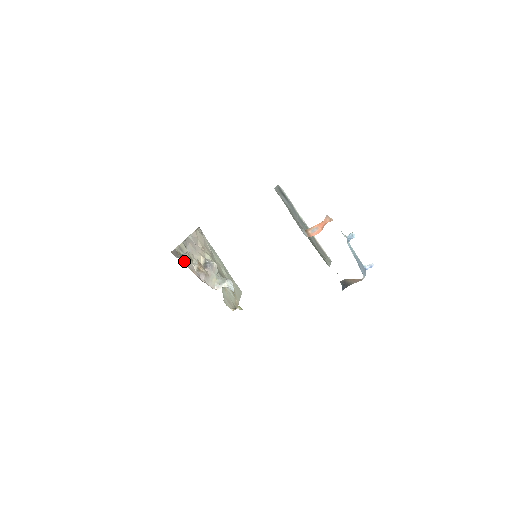
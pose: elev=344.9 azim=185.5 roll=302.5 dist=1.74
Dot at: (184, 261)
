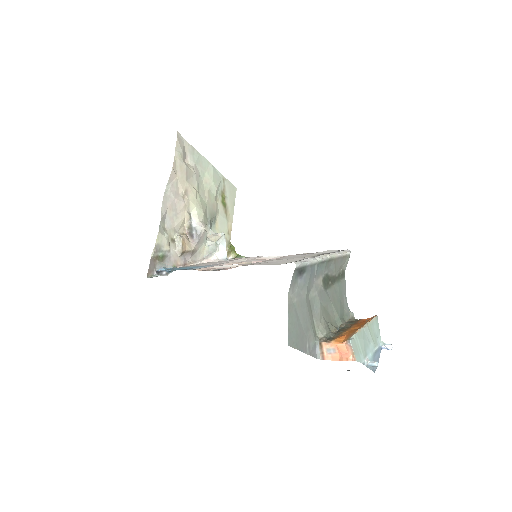
Dot at: (164, 261)
